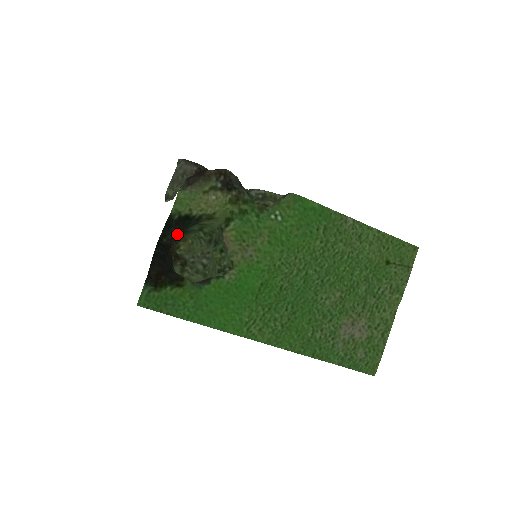
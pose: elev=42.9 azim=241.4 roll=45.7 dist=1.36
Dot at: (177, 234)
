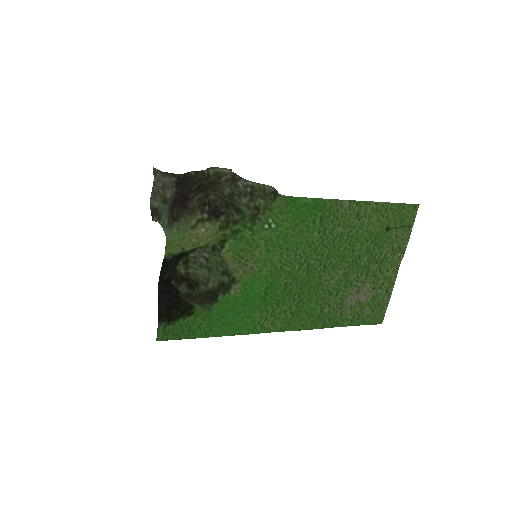
Dot at: (175, 266)
